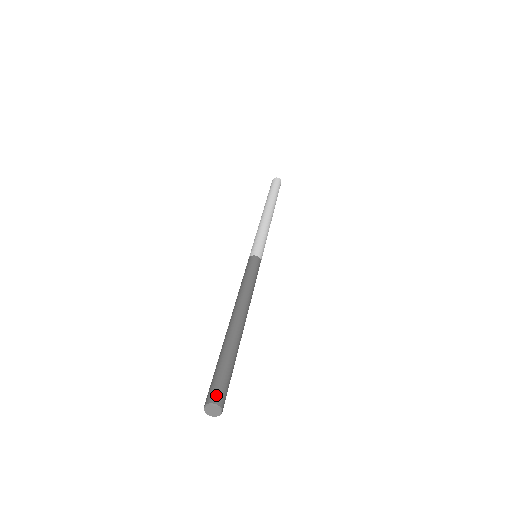
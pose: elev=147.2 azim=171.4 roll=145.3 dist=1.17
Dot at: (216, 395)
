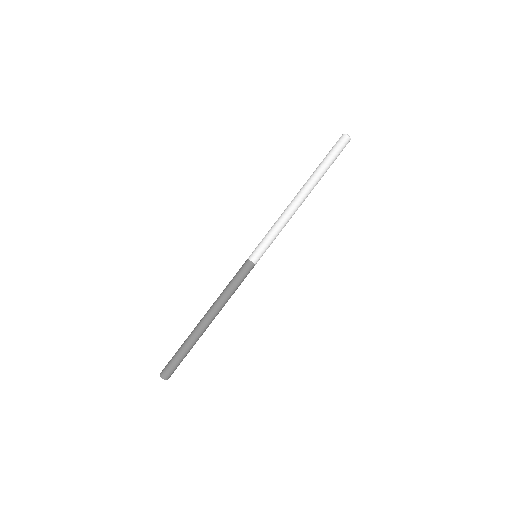
Dot at: (165, 372)
